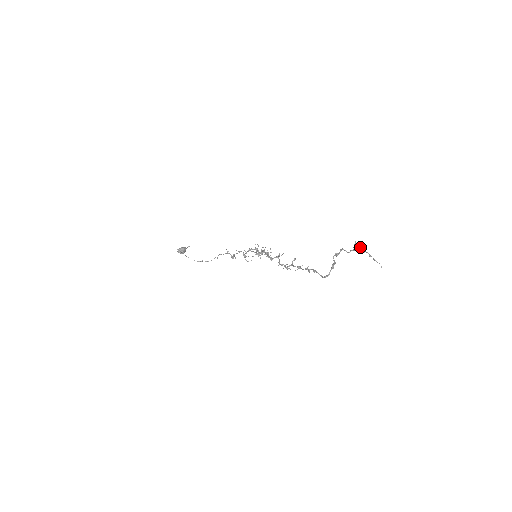
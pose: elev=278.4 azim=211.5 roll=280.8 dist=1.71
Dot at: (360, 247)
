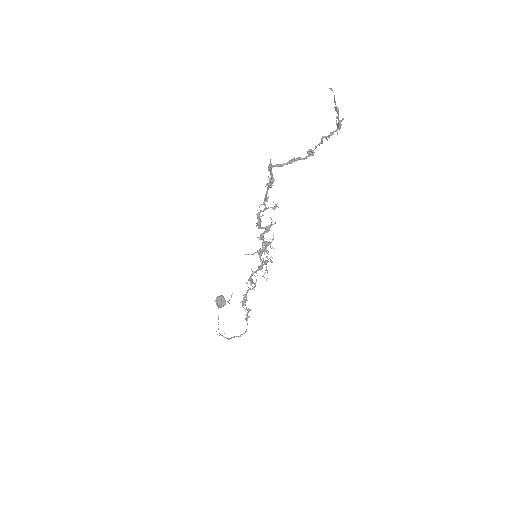
Dot at: (339, 121)
